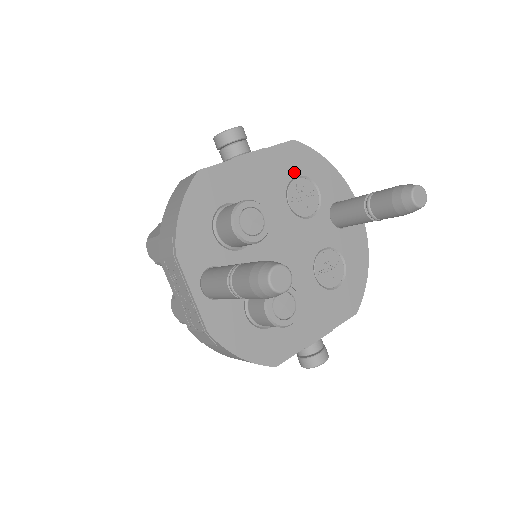
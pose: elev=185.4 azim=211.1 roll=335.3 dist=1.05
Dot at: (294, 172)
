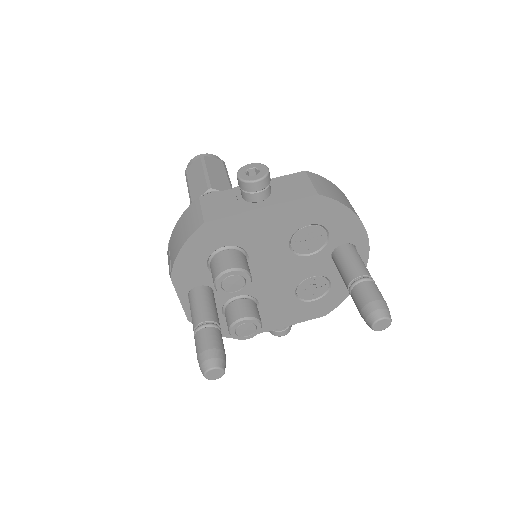
Dot at: (307, 221)
